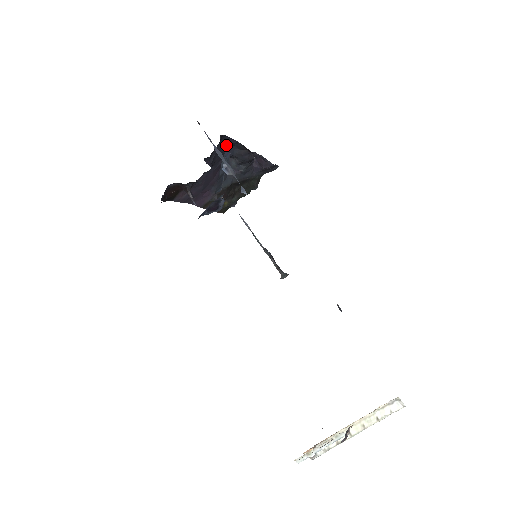
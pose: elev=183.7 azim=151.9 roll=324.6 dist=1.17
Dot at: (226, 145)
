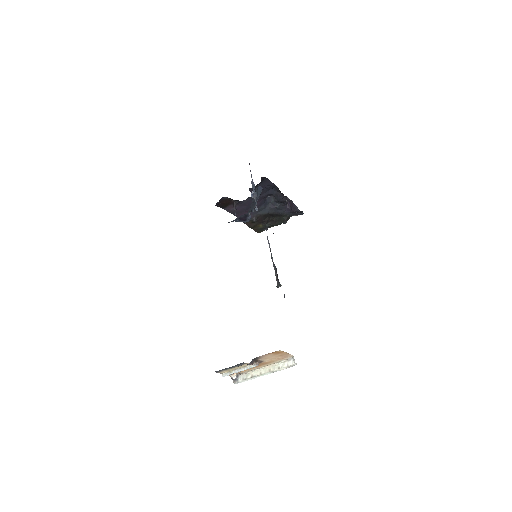
Dot at: (267, 185)
